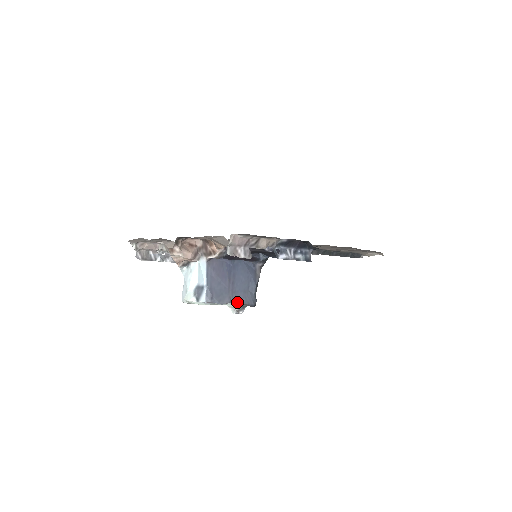
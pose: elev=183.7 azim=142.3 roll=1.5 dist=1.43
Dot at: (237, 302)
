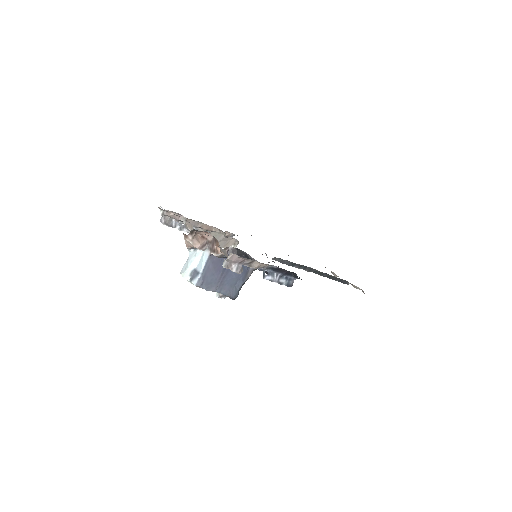
Dot at: (221, 292)
